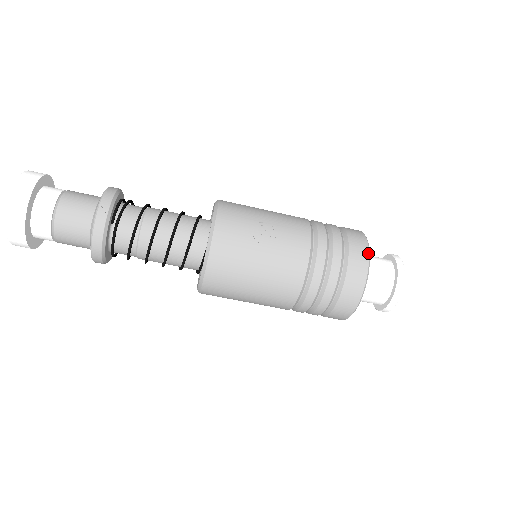
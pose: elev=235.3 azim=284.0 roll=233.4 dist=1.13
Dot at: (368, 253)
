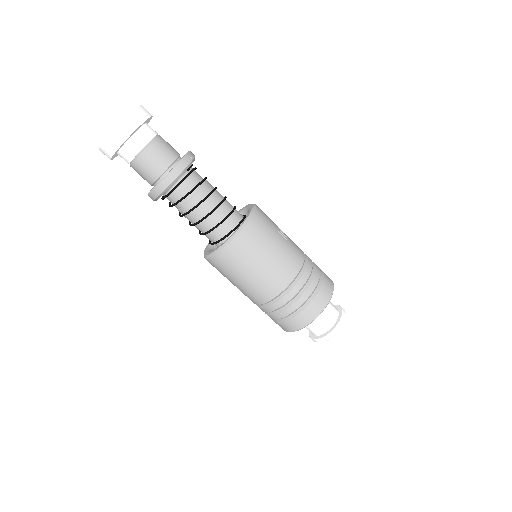
Dot at: (333, 284)
